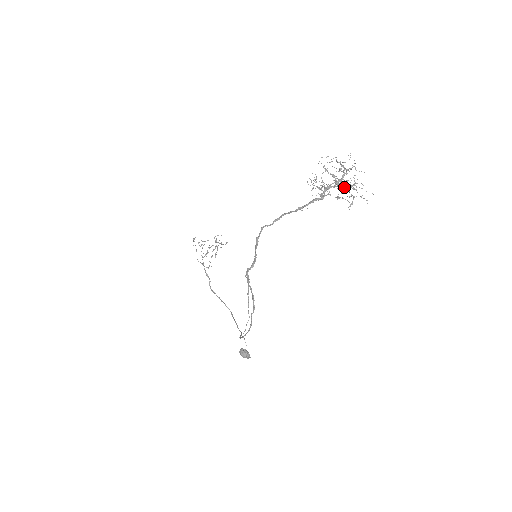
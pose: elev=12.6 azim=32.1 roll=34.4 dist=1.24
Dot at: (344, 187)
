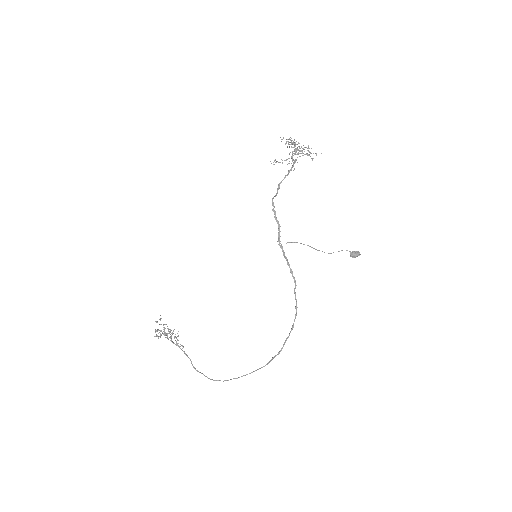
Dot at: (303, 148)
